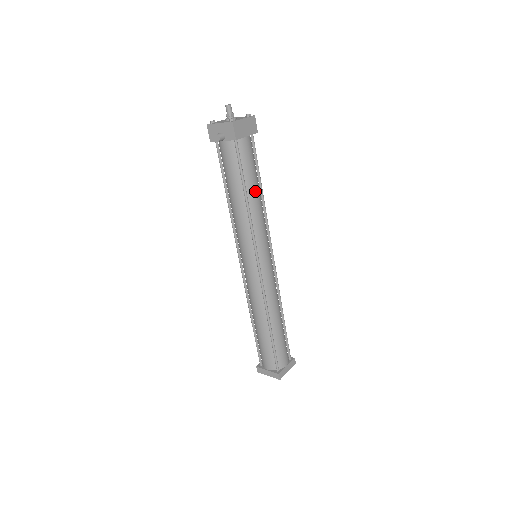
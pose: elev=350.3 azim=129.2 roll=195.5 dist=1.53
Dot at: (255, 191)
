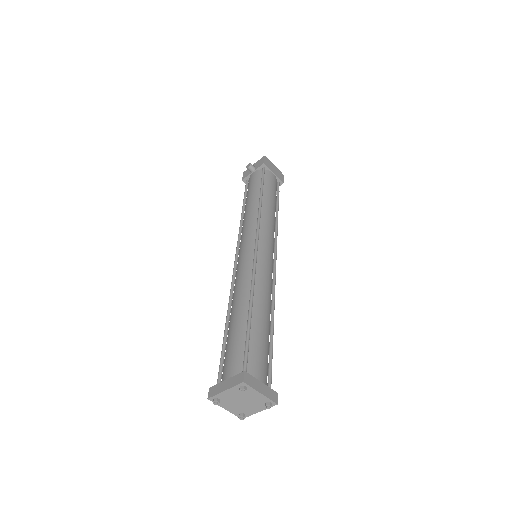
Dot at: (271, 201)
